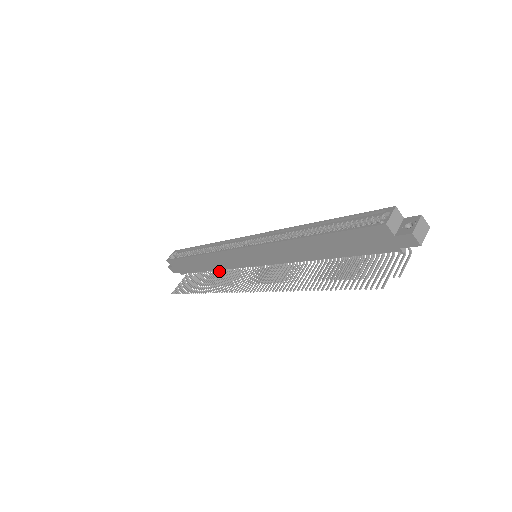
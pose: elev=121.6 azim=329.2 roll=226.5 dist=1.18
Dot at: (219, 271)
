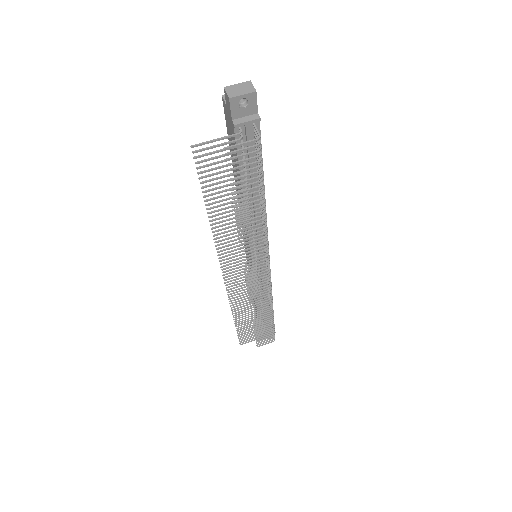
Dot at: occluded
